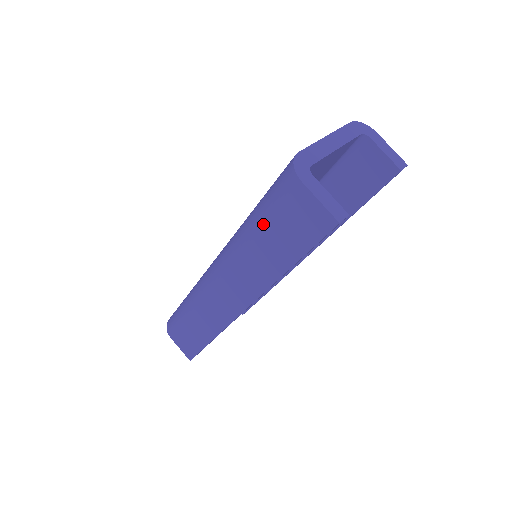
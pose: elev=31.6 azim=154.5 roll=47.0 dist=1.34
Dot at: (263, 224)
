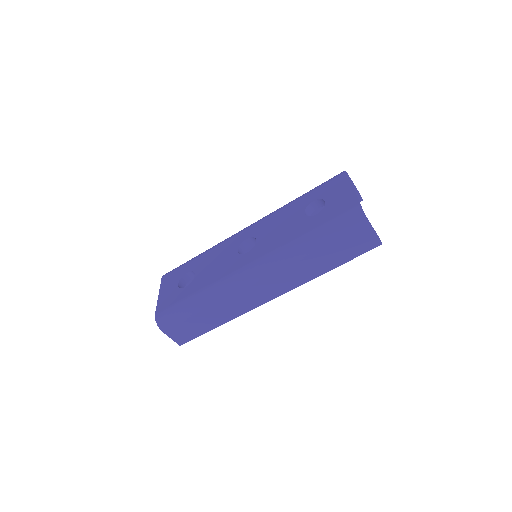
Dot at: (326, 245)
